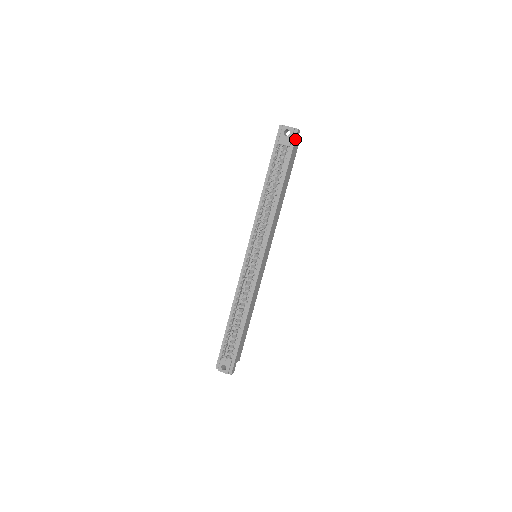
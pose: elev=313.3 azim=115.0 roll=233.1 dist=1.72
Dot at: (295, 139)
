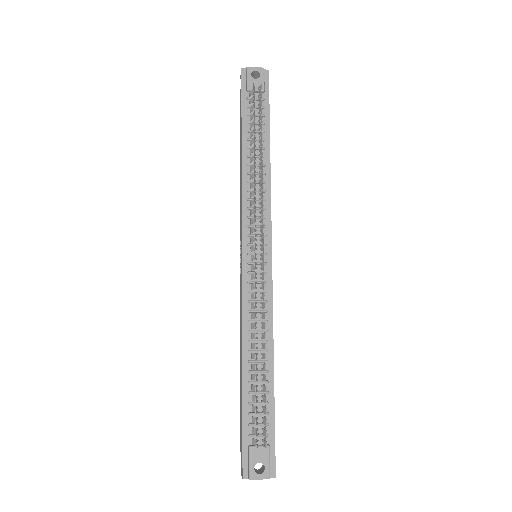
Dot at: (268, 82)
